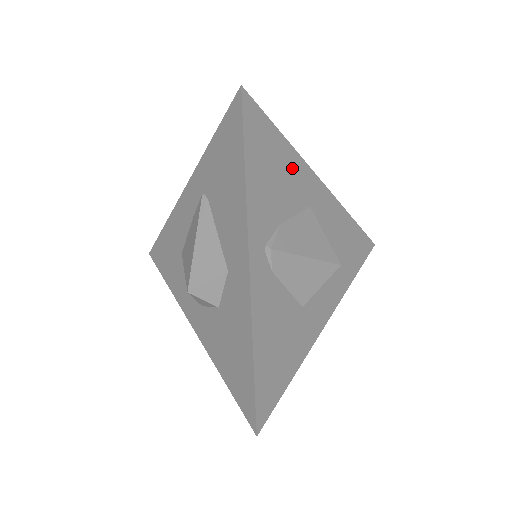
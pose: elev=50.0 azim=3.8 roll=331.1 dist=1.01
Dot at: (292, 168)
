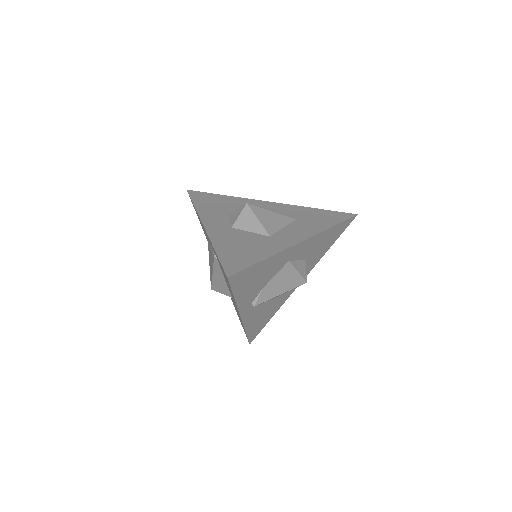
Dot at: (272, 263)
